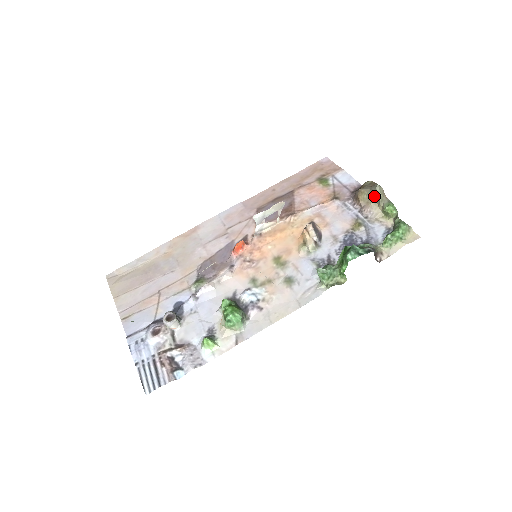
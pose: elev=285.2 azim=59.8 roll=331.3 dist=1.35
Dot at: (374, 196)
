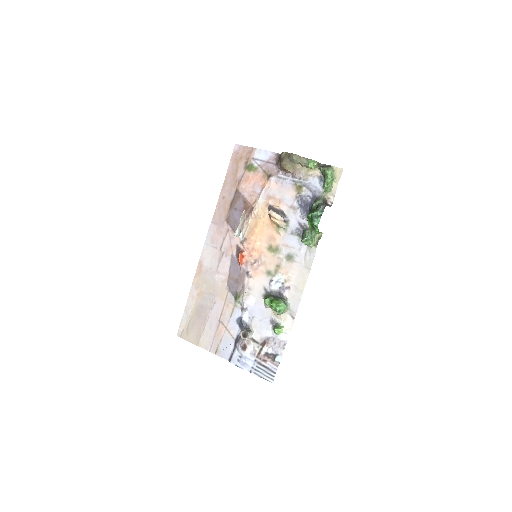
Dot at: (295, 163)
